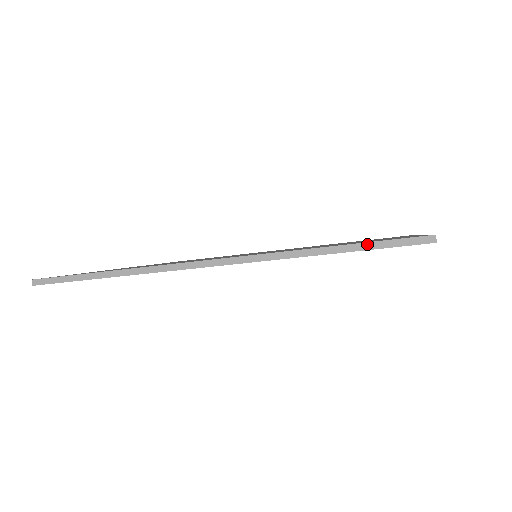
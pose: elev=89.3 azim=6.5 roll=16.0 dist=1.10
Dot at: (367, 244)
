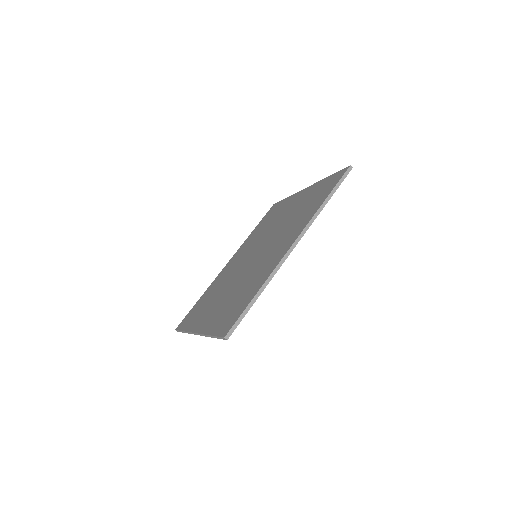
Dot at: (337, 186)
